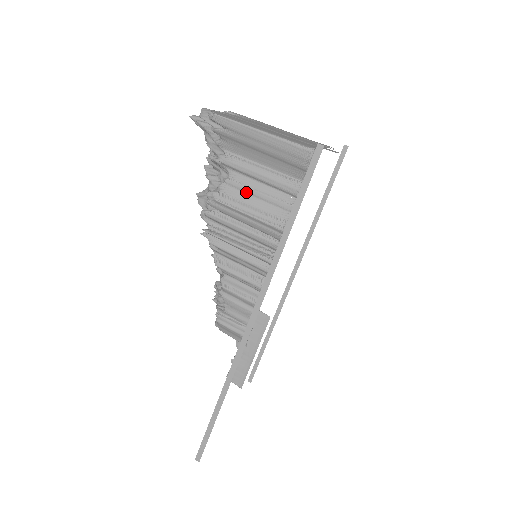
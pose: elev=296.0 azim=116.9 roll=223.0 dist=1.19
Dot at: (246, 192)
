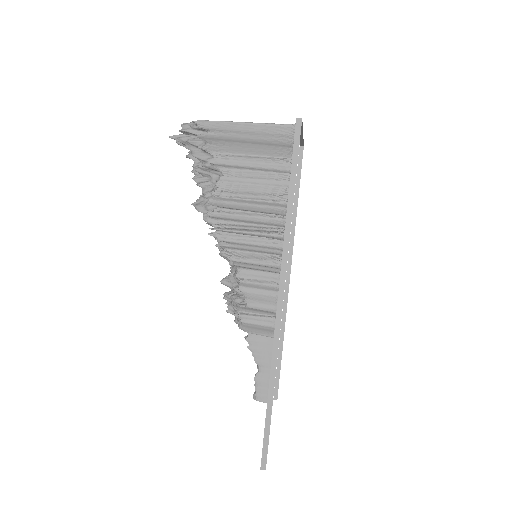
Dot at: (242, 182)
